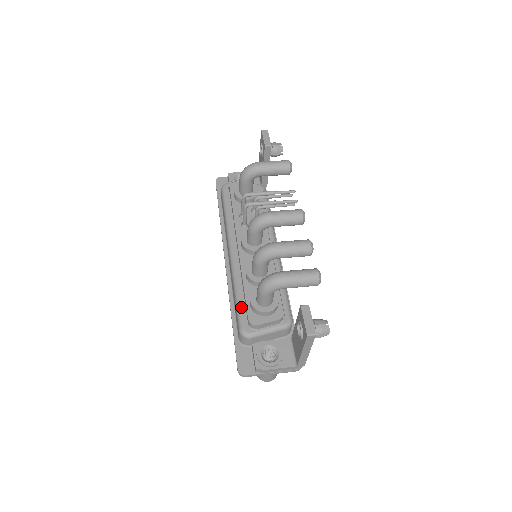
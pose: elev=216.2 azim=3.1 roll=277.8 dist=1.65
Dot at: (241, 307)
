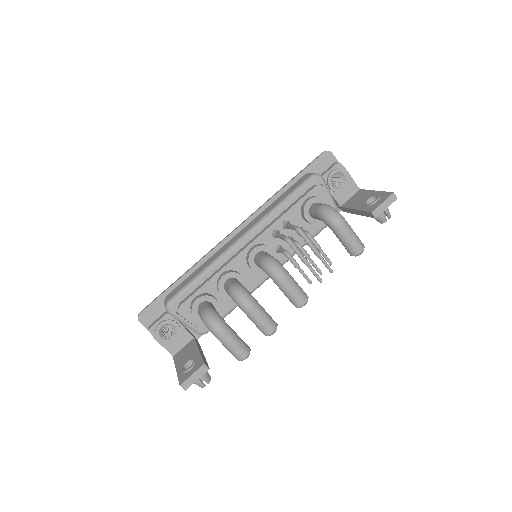
Dot at: (190, 288)
